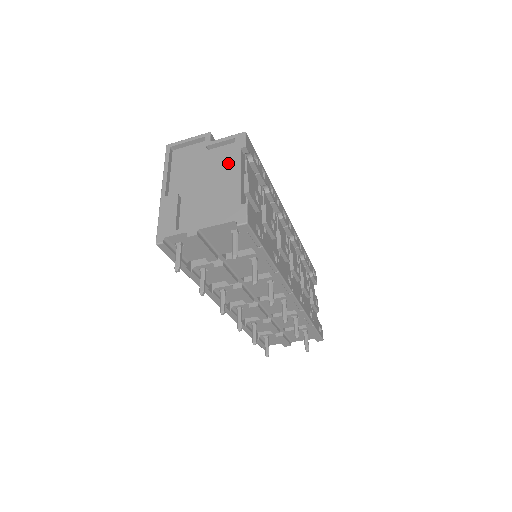
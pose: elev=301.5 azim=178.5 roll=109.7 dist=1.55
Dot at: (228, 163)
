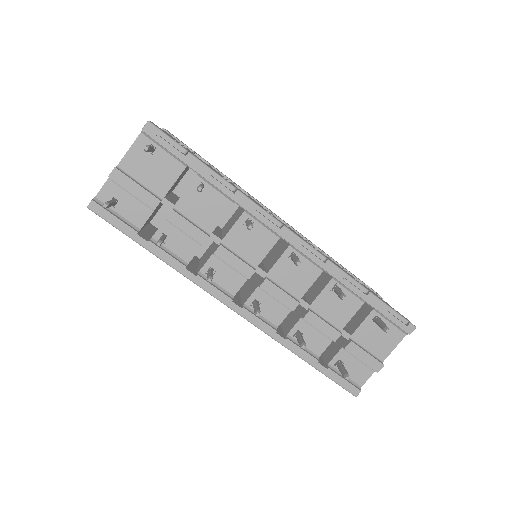
Dot at: occluded
